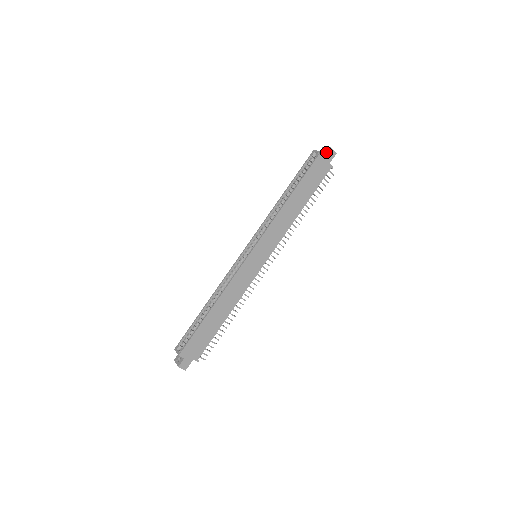
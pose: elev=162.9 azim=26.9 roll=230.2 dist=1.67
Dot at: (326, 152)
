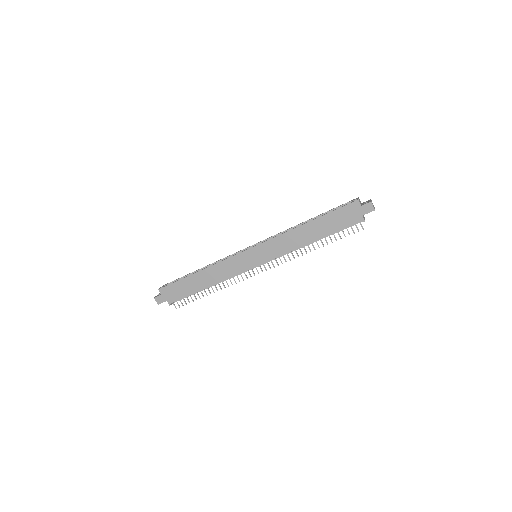
Dot at: occluded
